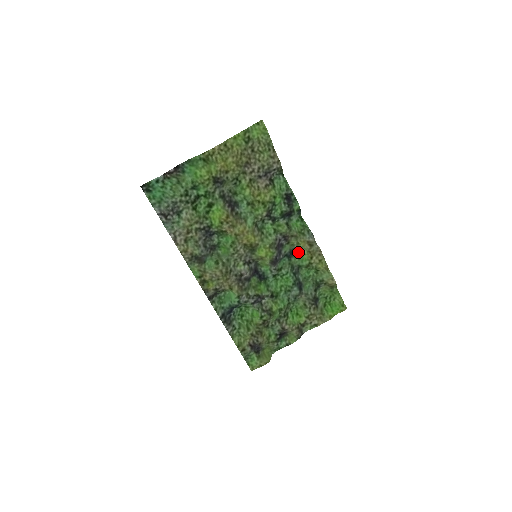
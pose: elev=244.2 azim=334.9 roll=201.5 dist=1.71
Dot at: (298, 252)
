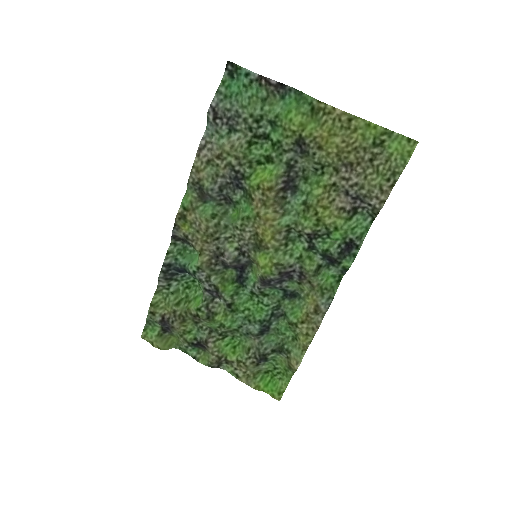
Dot at: (299, 302)
